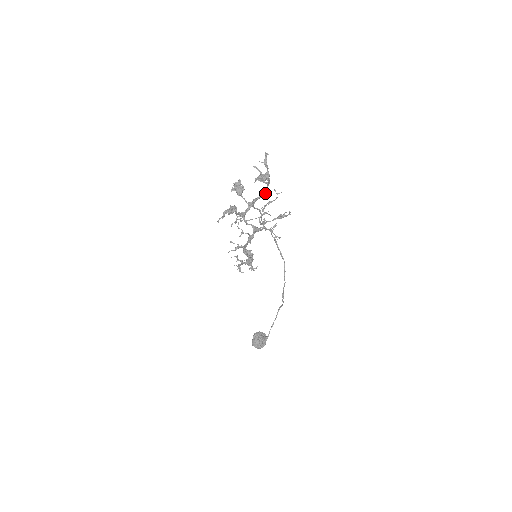
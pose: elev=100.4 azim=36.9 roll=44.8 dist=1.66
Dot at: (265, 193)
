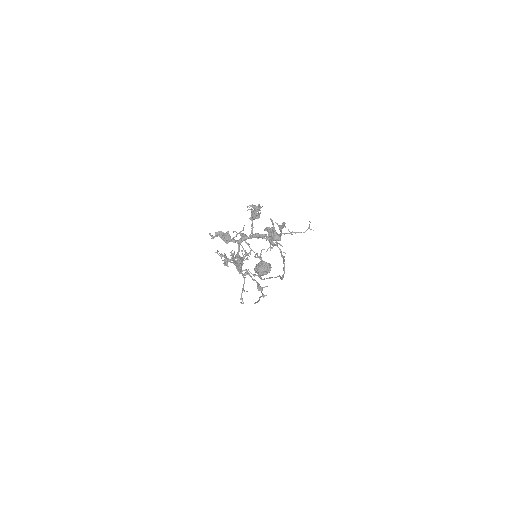
Dot at: occluded
